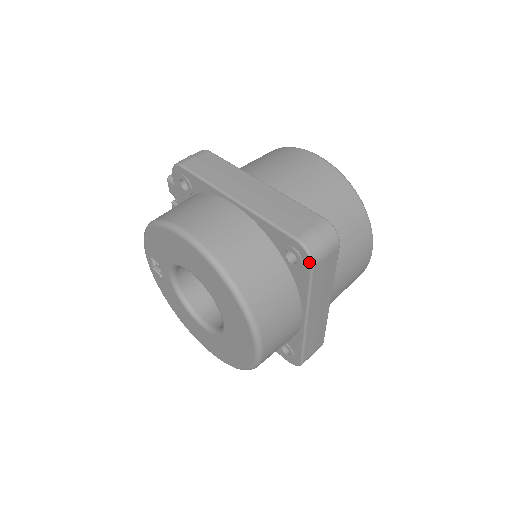
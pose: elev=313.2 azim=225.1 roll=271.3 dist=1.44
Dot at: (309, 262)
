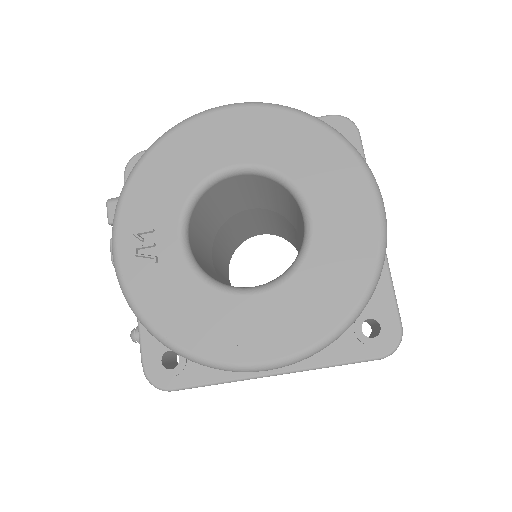
Dot at: (354, 127)
